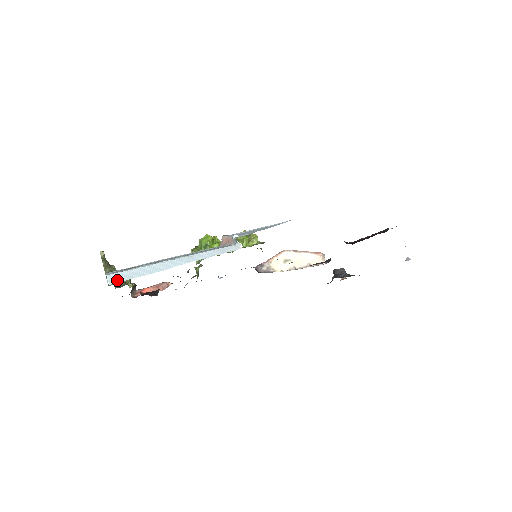
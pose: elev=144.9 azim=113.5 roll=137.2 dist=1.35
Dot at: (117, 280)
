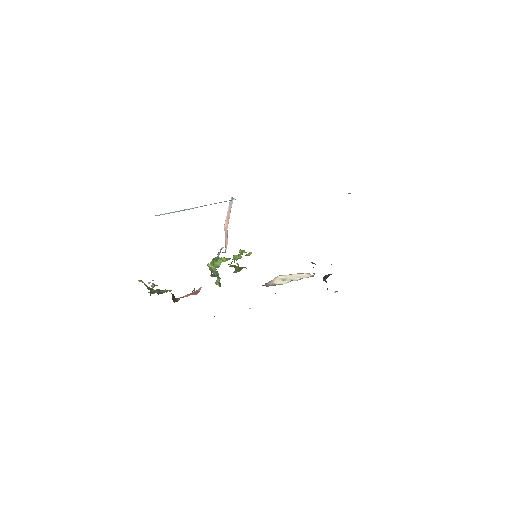
Dot at: occluded
